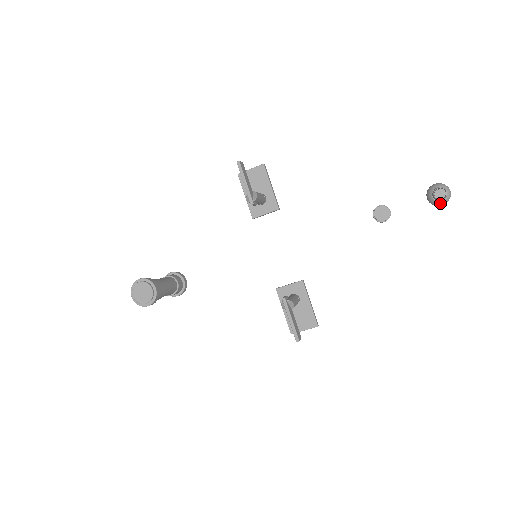
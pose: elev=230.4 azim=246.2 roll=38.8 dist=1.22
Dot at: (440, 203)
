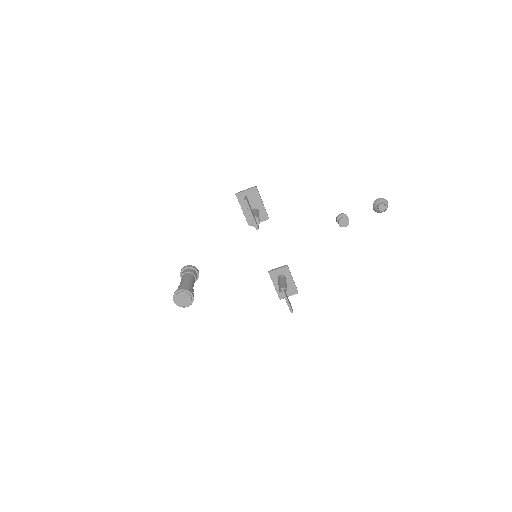
Dot at: (381, 212)
